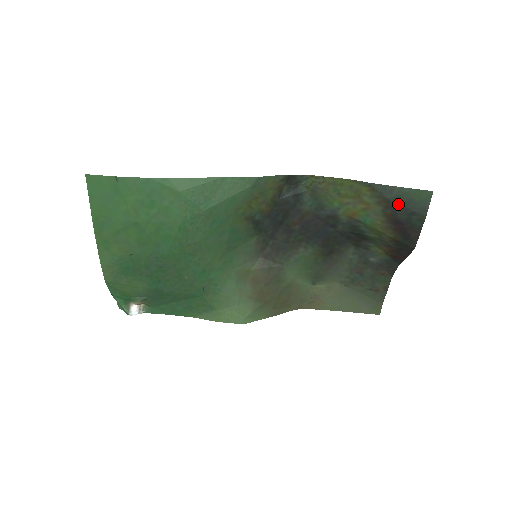
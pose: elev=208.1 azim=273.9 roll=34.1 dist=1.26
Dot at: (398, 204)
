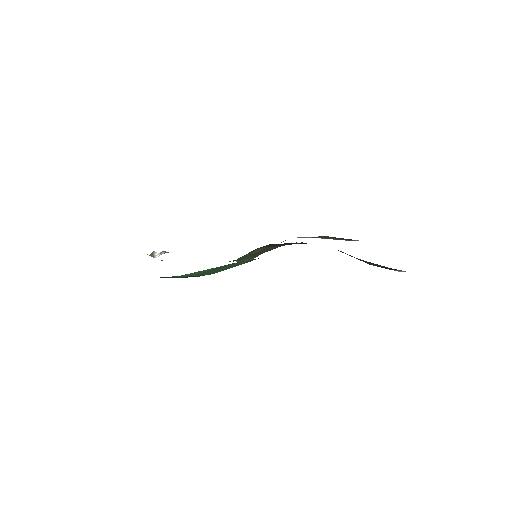
Dot at: (377, 266)
